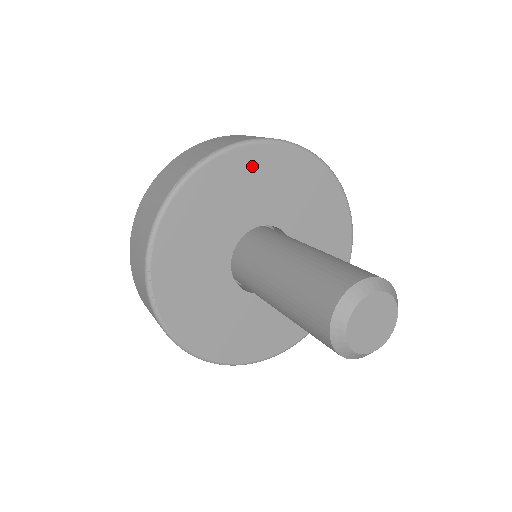
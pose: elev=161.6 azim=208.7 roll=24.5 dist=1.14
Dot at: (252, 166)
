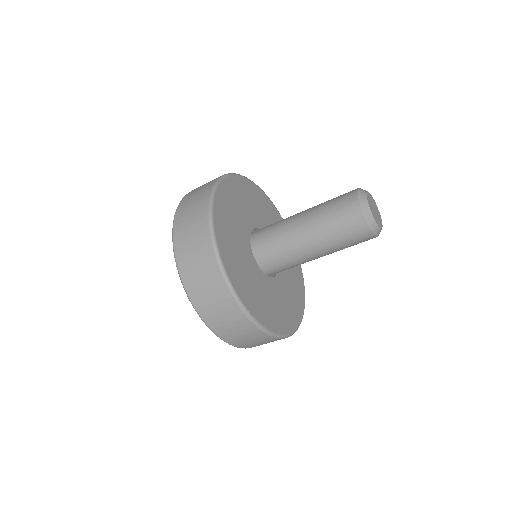
Dot at: occluded
